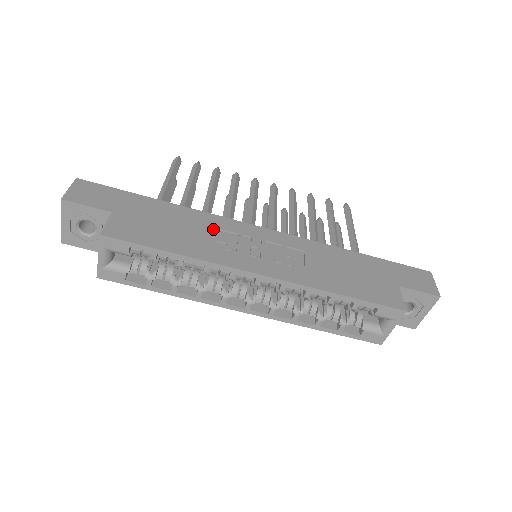
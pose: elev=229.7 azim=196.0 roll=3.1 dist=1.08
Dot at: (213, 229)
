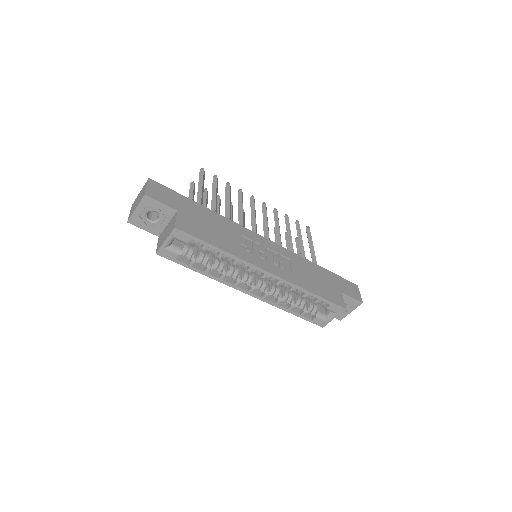
Dot at: (238, 234)
